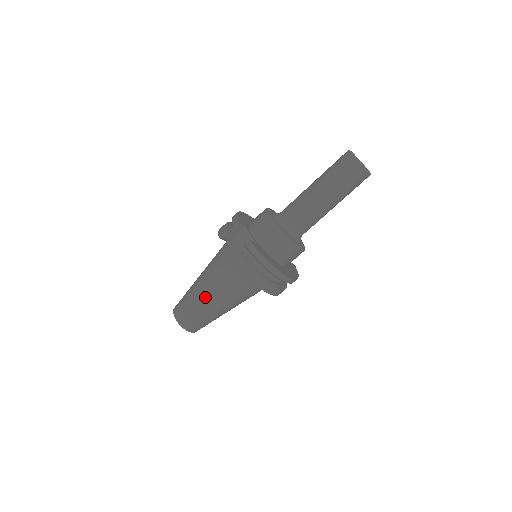
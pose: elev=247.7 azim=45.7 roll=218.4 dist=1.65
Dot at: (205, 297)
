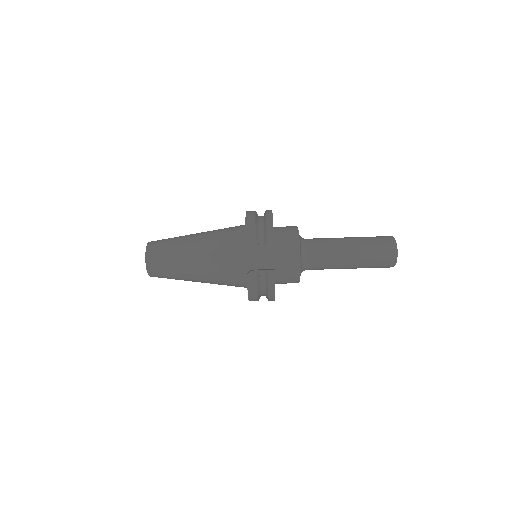
Dot at: (192, 270)
